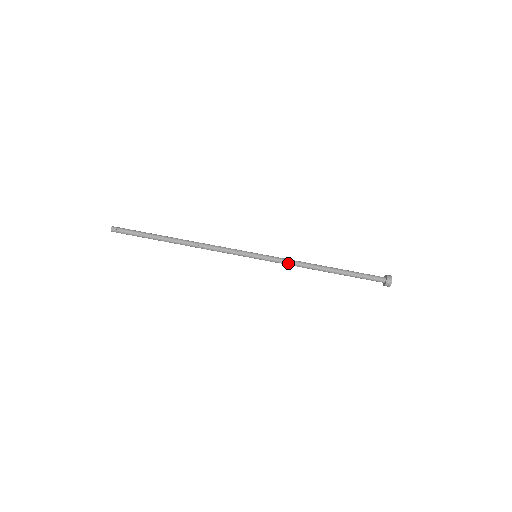
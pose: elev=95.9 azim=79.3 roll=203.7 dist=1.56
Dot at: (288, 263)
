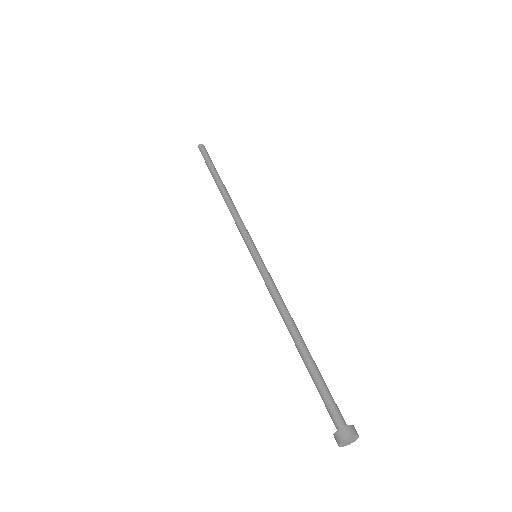
Dot at: (270, 289)
